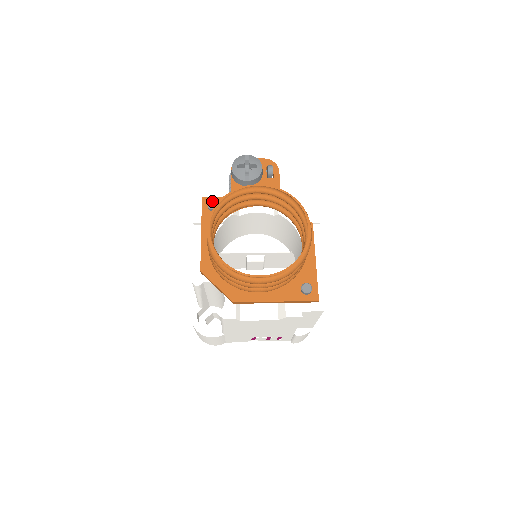
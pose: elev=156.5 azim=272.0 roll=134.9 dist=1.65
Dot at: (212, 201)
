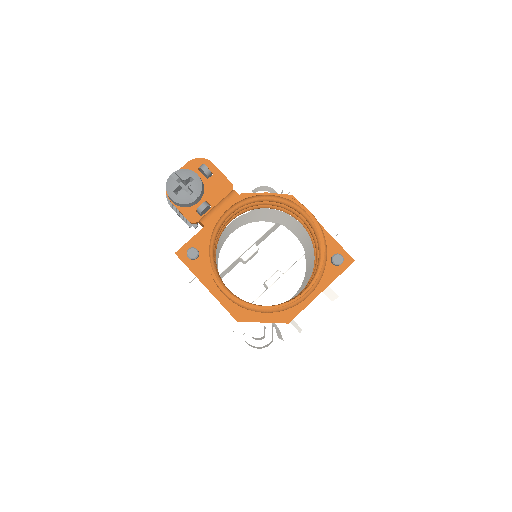
Dot at: (189, 251)
